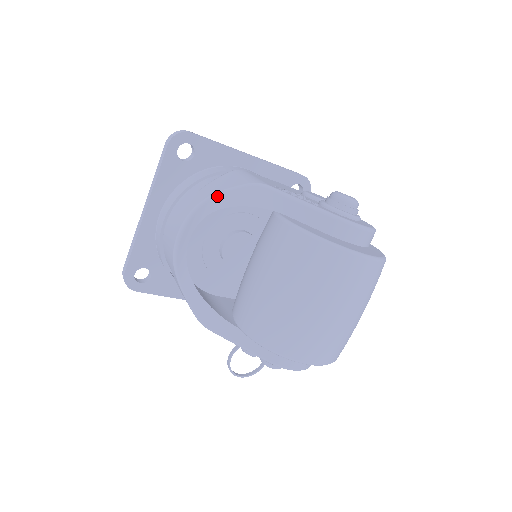
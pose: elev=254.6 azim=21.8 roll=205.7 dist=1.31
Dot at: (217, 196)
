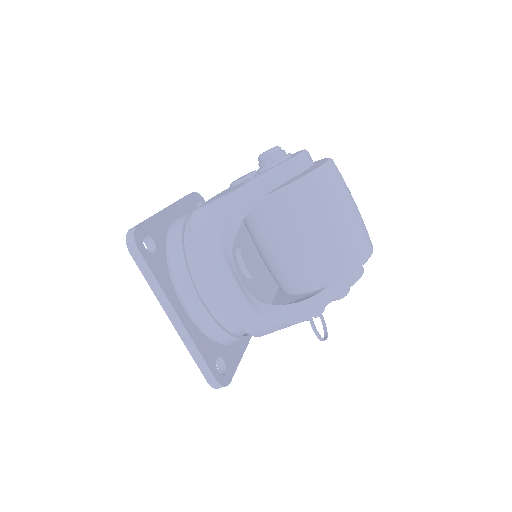
Dot at: (224, 232)
